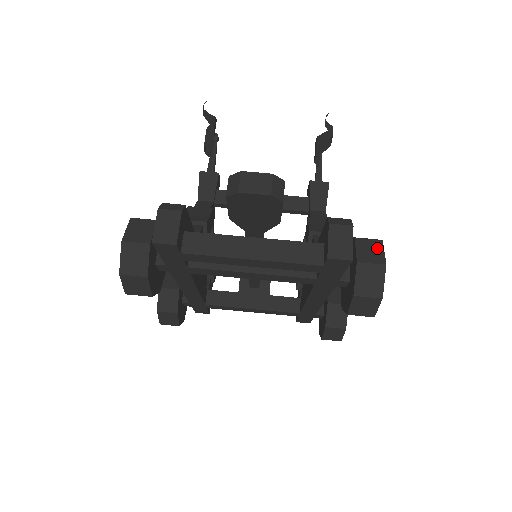
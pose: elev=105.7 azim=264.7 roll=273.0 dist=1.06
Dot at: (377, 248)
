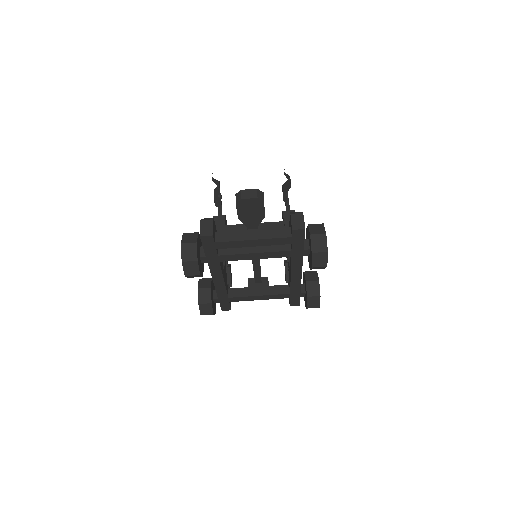
Dot at: (321, 227)
